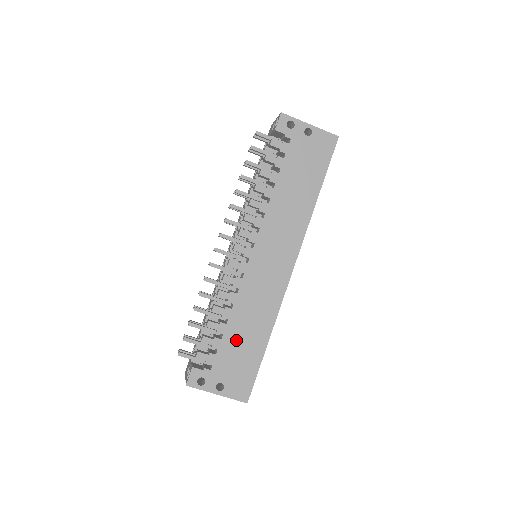
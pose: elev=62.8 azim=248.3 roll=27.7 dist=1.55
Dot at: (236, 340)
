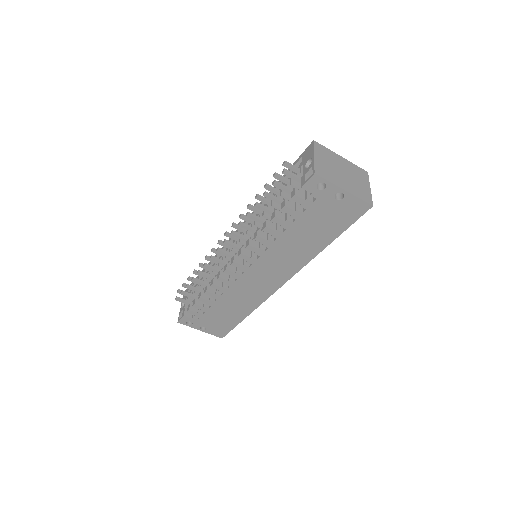
Dot at: (221, 311)
